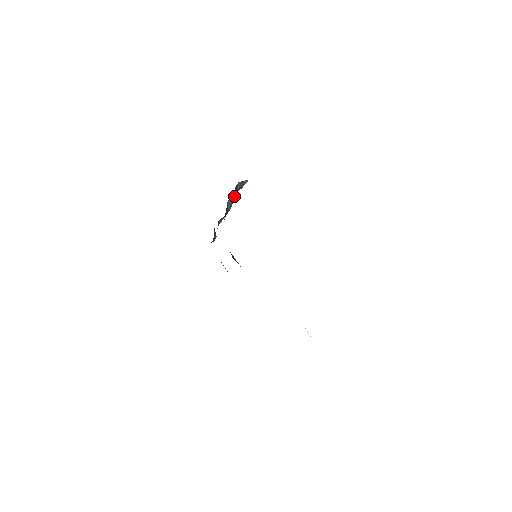
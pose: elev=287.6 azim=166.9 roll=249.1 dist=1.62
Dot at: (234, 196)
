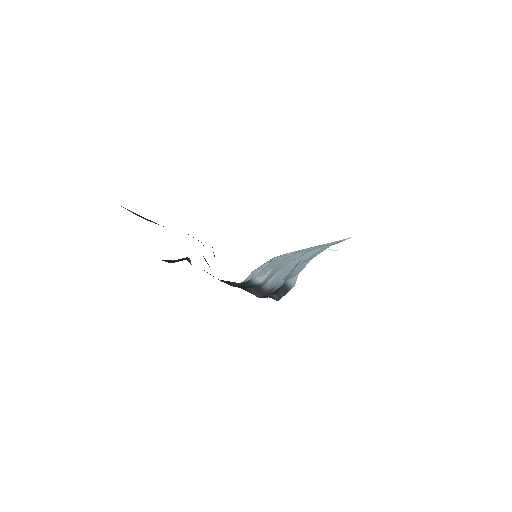
Dot at: occluded
